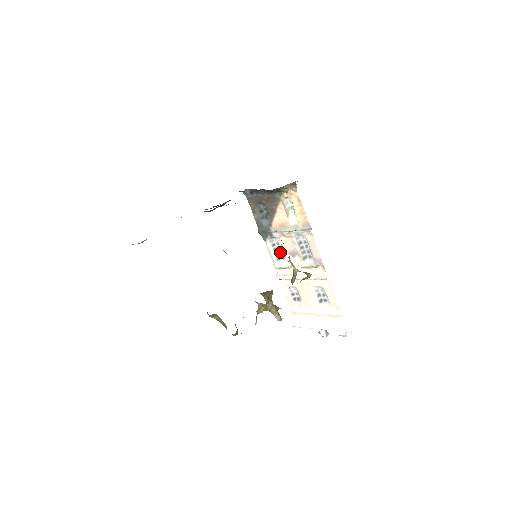
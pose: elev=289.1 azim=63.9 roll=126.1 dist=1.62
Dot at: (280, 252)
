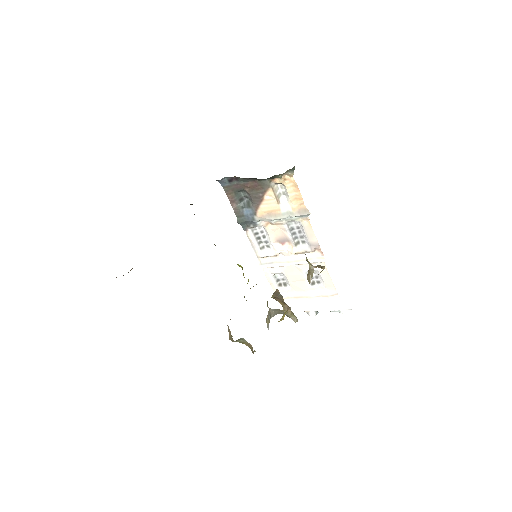
Dot at: (264, 240)
